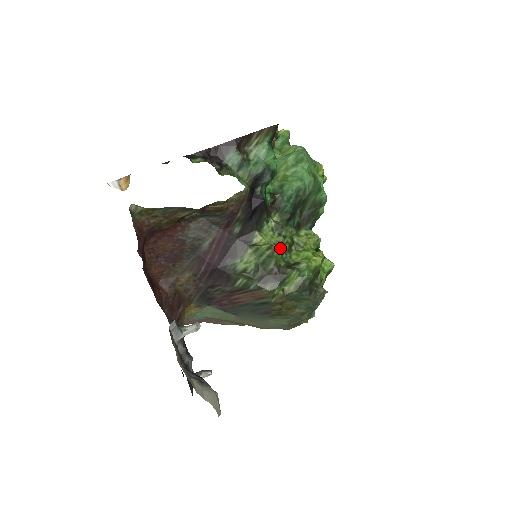
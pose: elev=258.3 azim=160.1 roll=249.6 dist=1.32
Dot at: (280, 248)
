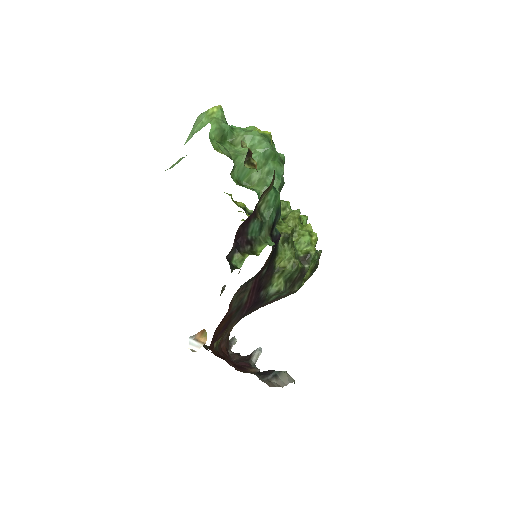
Dot at: (294, 254)
